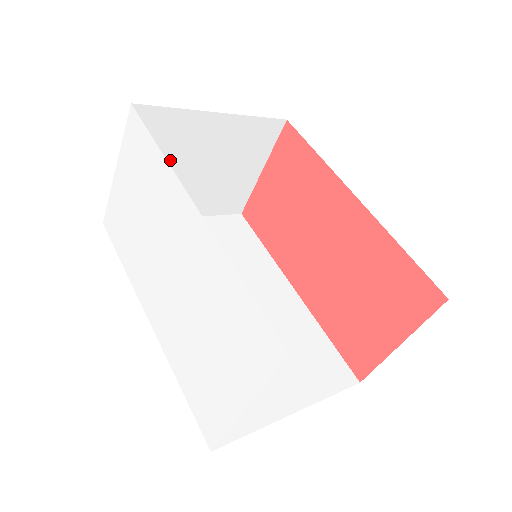
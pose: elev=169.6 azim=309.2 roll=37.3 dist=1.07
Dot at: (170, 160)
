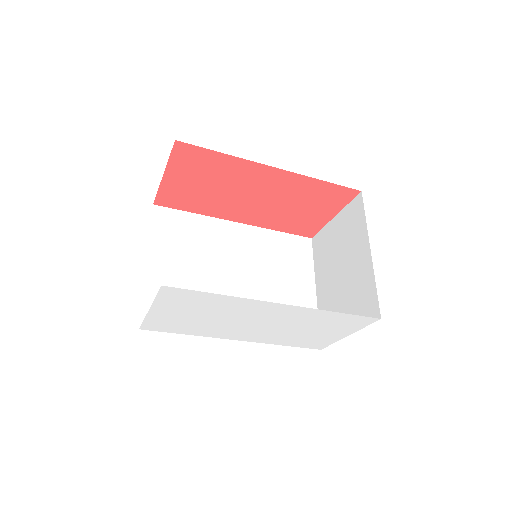
Dot at: occluded
